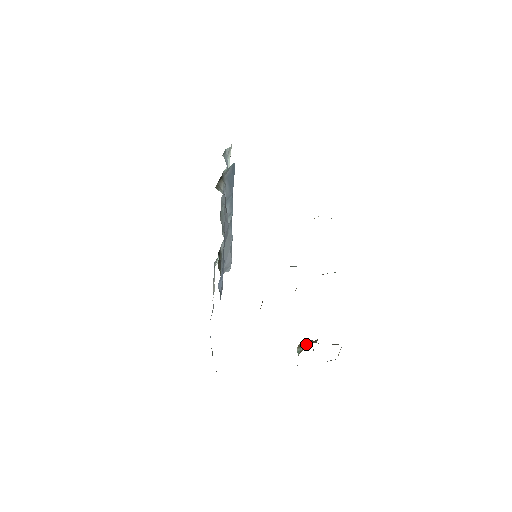
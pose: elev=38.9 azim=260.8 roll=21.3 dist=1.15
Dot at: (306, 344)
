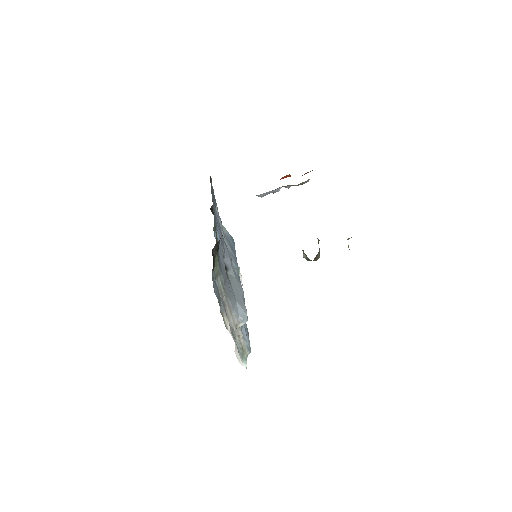
Dot at: occluded
